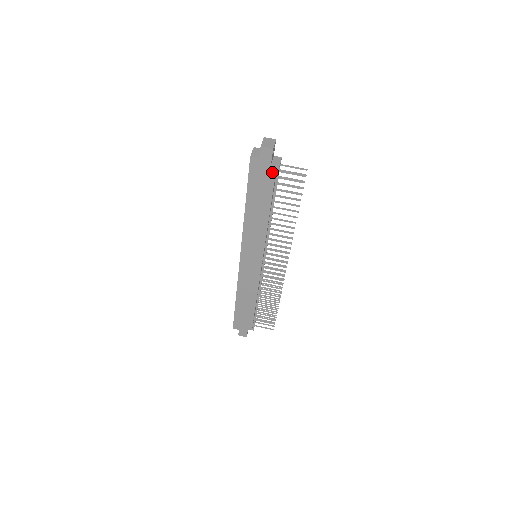
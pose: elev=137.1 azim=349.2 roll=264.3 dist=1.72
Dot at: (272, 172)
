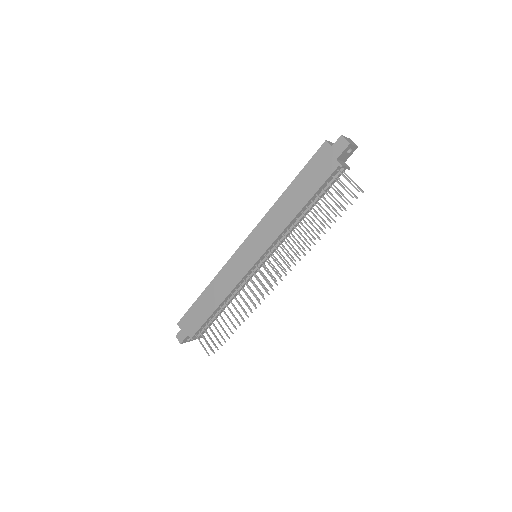
Dot at: (333, 167)
